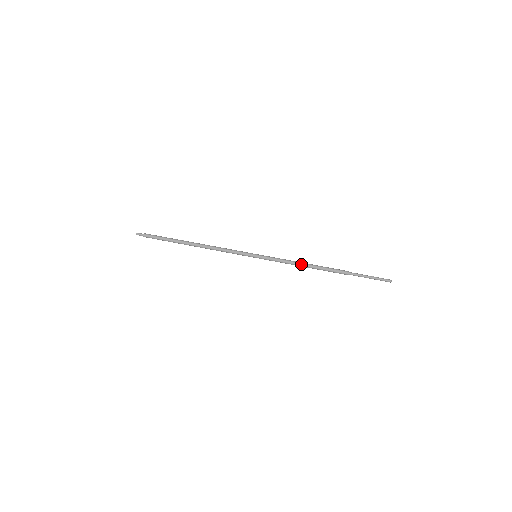
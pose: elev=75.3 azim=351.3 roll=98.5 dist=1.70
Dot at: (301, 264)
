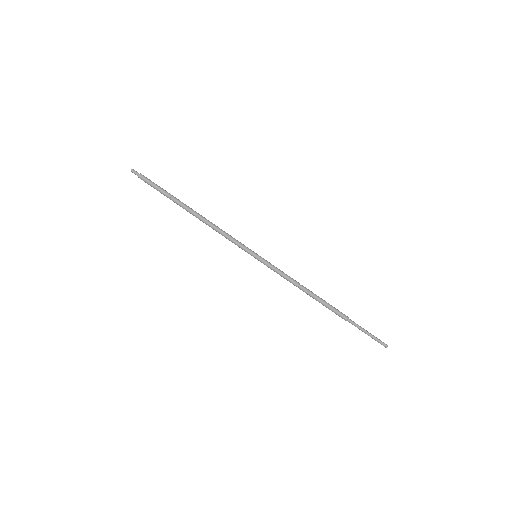
Dot at: (301, 287)
